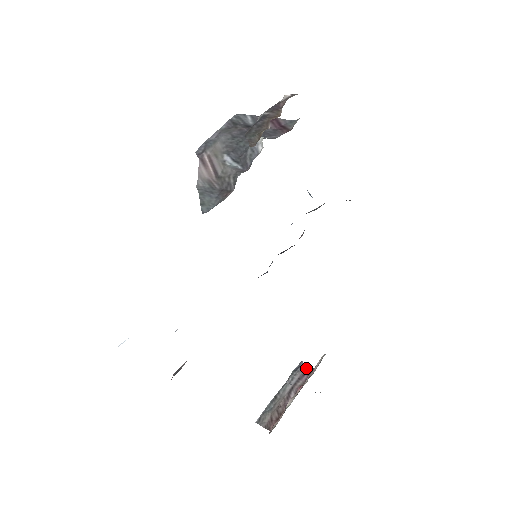
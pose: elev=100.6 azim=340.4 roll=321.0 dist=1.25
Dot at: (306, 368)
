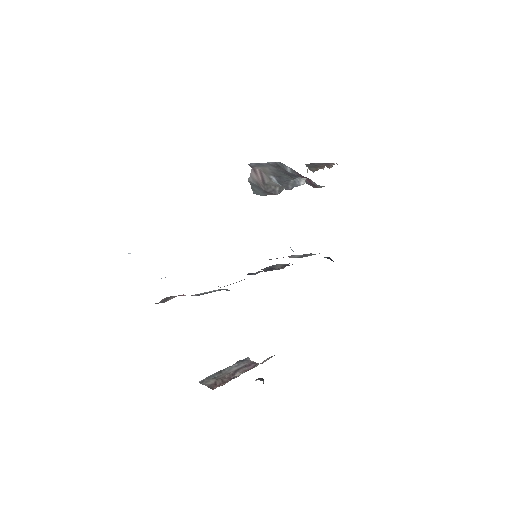
Dot at: (252, 362)
